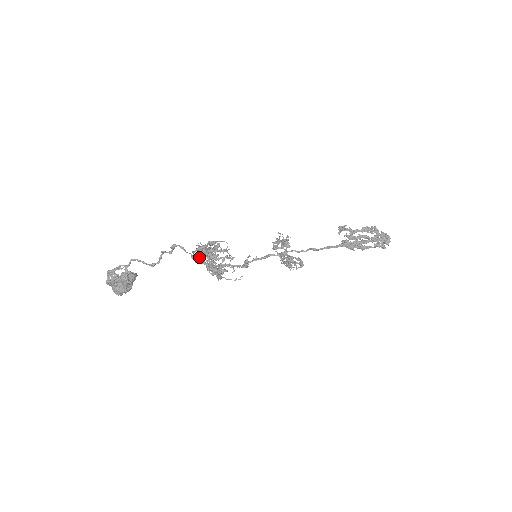
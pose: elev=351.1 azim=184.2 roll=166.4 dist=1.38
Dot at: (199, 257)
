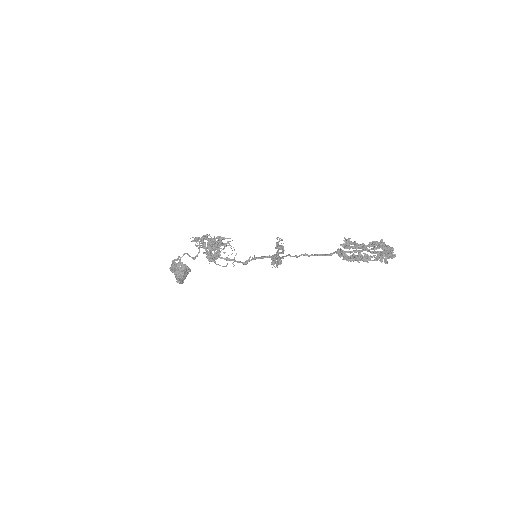
Dot at: (201, 242)
